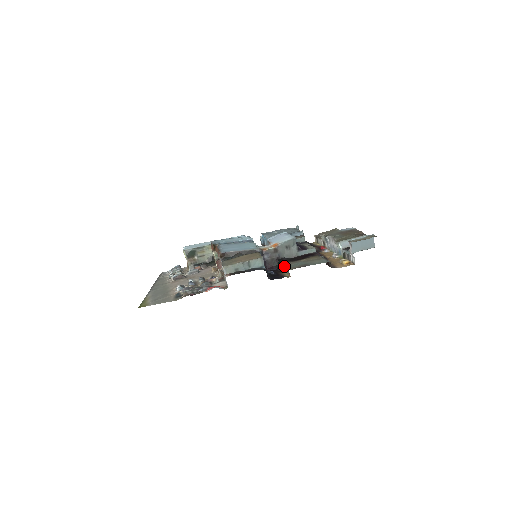
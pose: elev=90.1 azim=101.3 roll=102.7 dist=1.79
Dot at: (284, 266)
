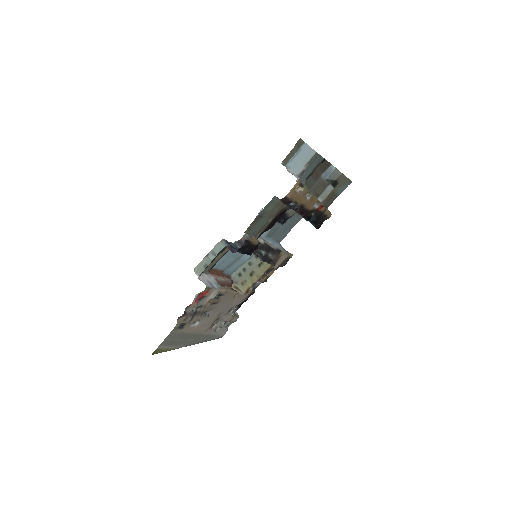
Dot at: occluded
